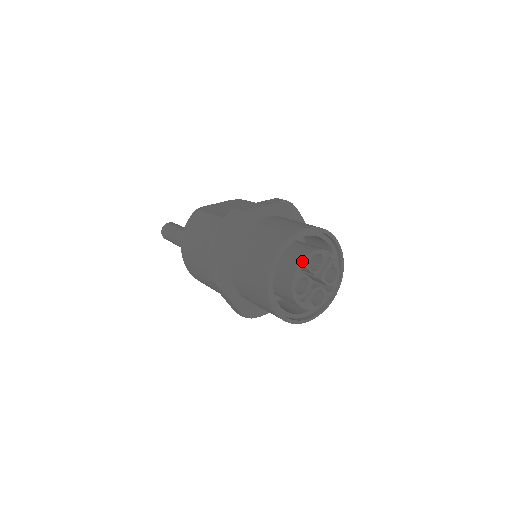
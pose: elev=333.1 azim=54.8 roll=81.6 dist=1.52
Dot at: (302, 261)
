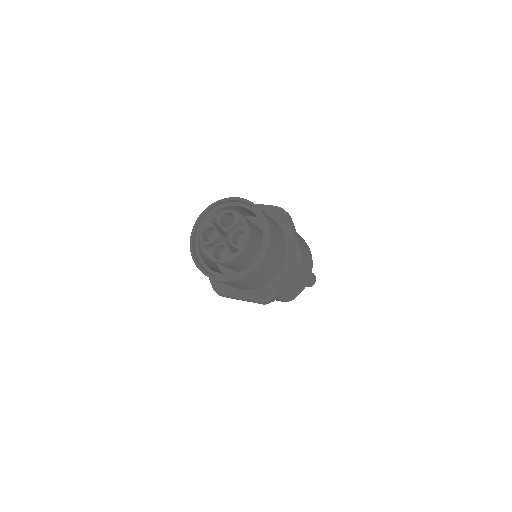
Dot at: (215, 213)
